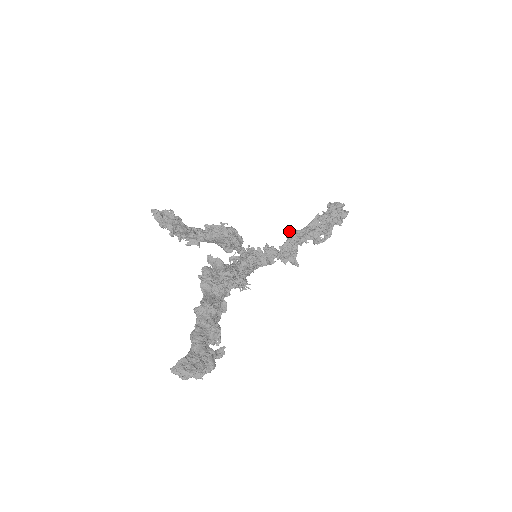
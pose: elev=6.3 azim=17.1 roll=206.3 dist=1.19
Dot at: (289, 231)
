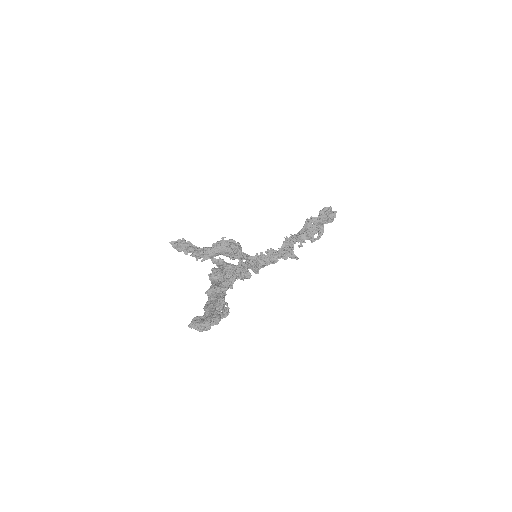
Dot at: (286, 237)
